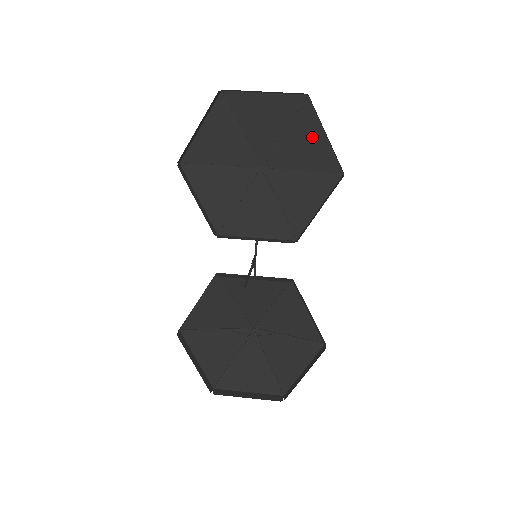
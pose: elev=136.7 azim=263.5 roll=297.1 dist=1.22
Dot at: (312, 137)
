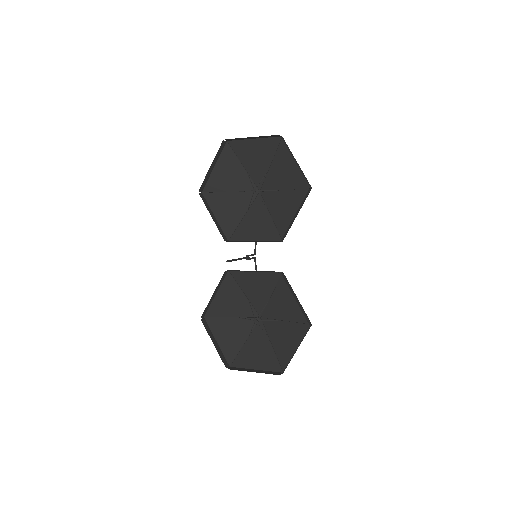
Dot at: (288, 165)
